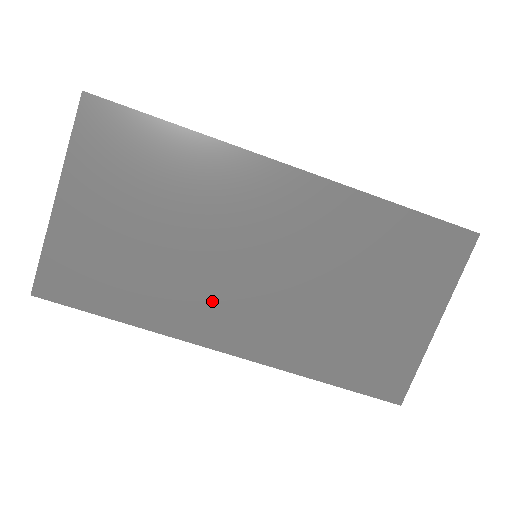
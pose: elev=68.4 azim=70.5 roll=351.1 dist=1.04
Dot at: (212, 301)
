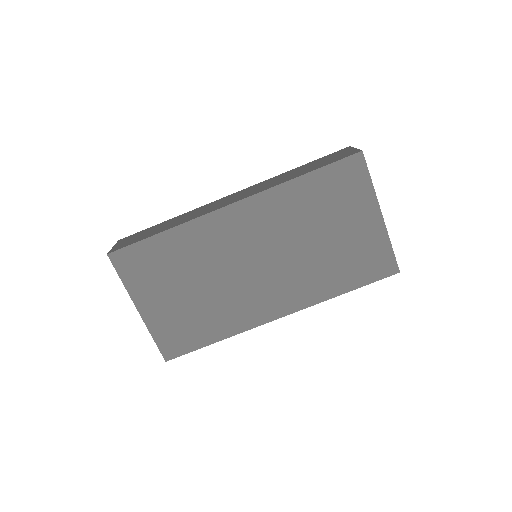
Dot at: (251, 299)
